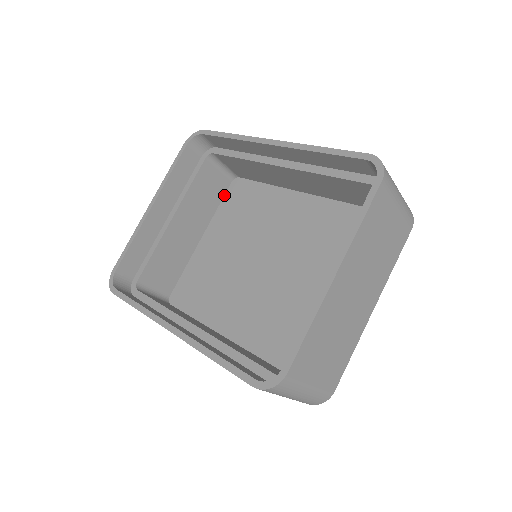
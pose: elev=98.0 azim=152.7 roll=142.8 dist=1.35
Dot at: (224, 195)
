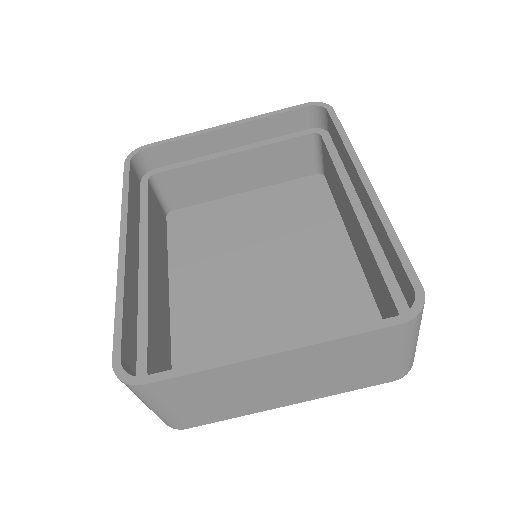
Dot at: (298, 178)
